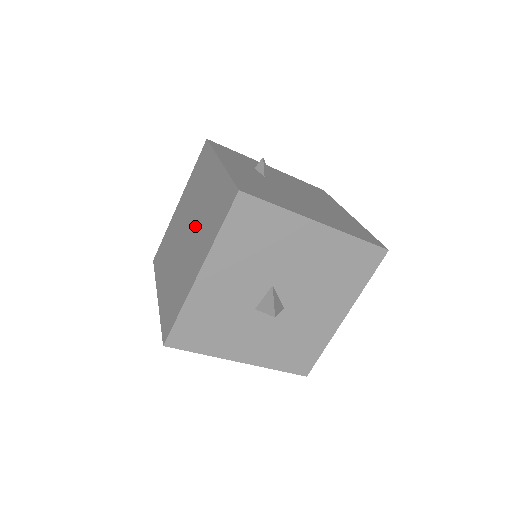
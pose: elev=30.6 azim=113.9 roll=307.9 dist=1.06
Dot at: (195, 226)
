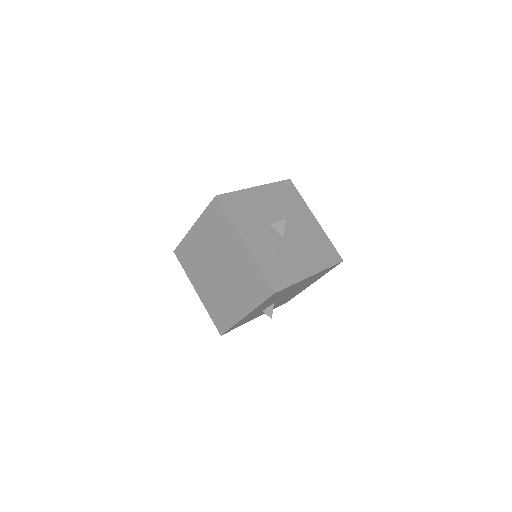
Dot at: occluded
